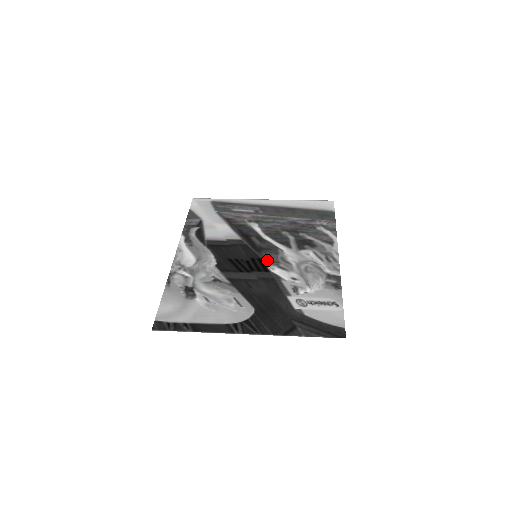
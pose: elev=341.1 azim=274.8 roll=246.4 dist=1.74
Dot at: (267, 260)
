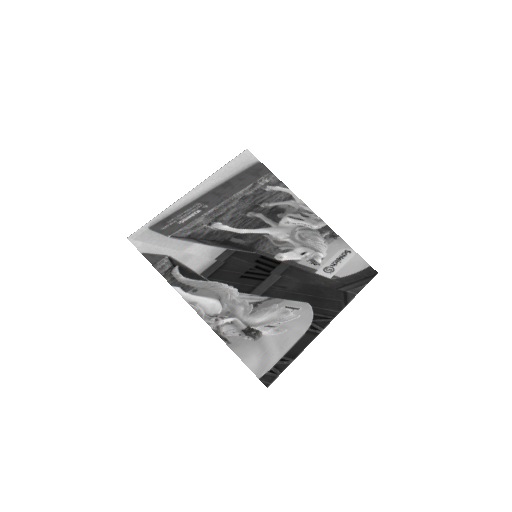
Dot at: (268, 253)
